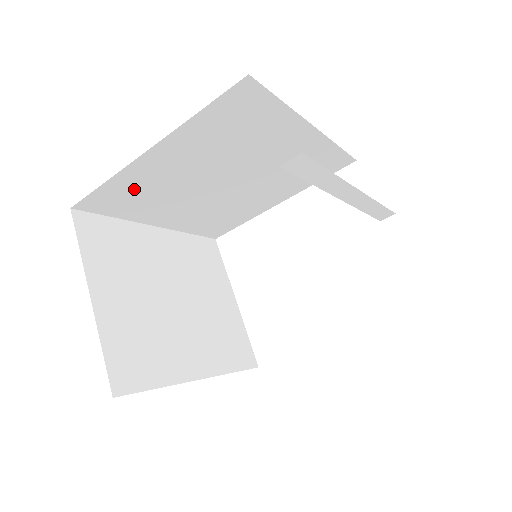
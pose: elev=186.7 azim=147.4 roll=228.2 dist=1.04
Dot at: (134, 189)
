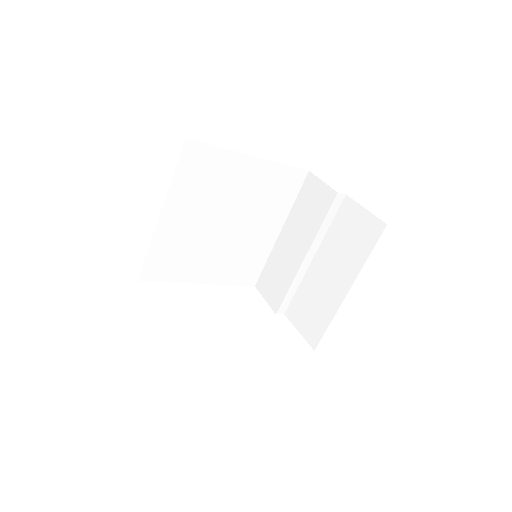
Dot at: (213, 169)
